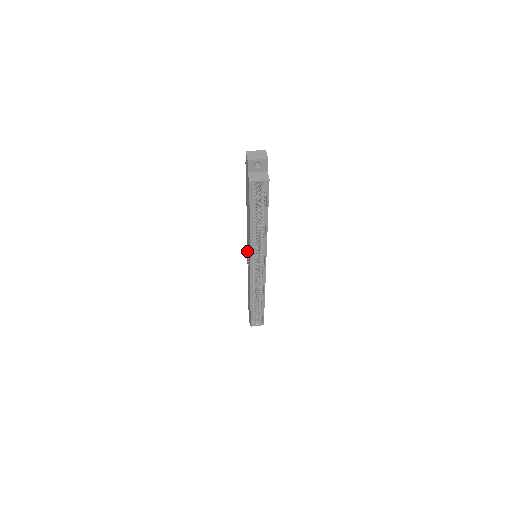
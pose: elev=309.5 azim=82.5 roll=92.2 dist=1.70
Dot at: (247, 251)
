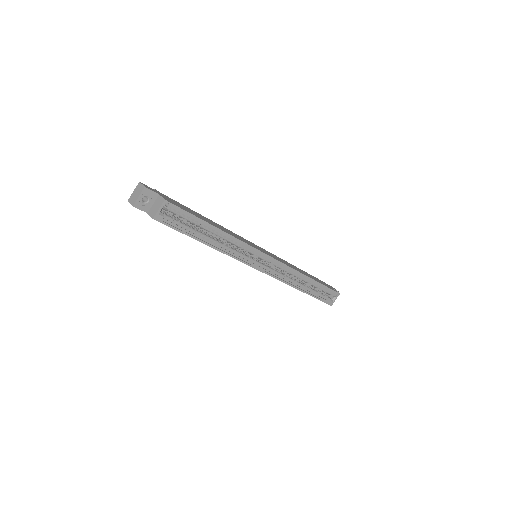
Dot at: occluded
